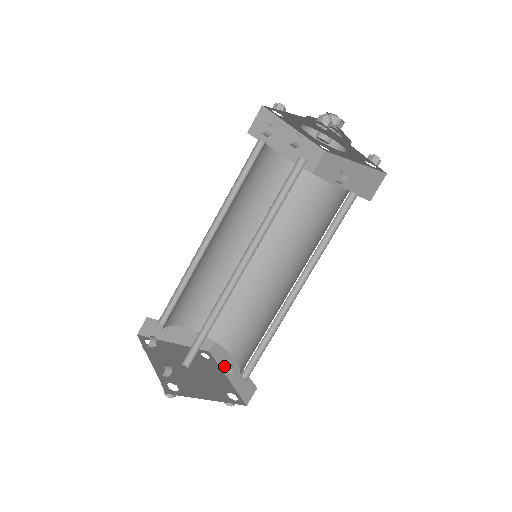
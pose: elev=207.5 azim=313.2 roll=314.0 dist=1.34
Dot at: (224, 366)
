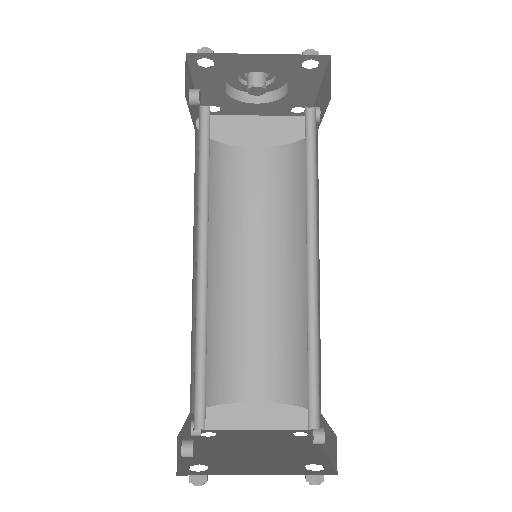
Dot at: (311, 433)
